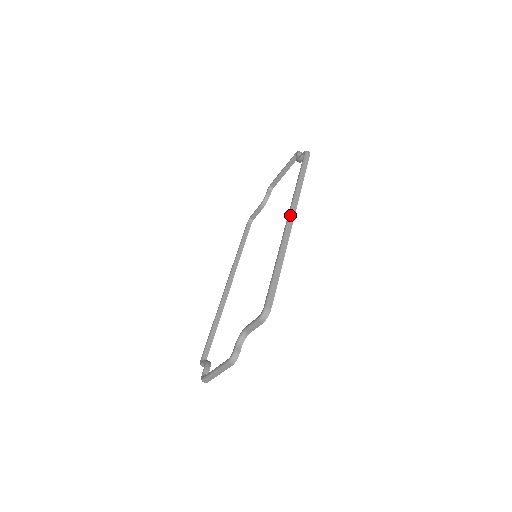
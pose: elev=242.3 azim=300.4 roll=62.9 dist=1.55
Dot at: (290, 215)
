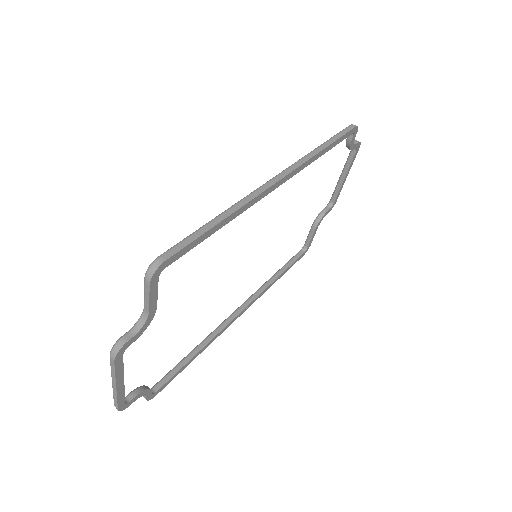
Dot at: (280, 173)
